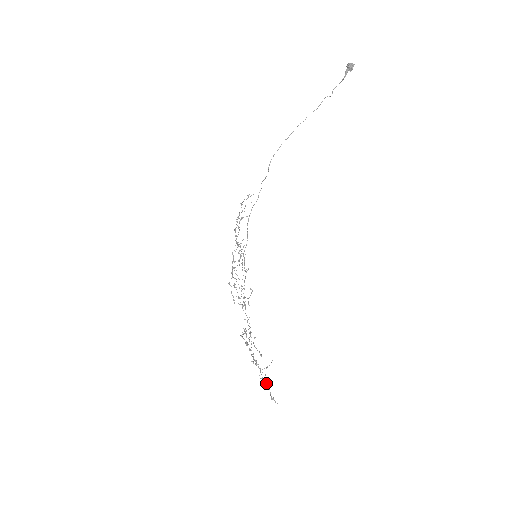
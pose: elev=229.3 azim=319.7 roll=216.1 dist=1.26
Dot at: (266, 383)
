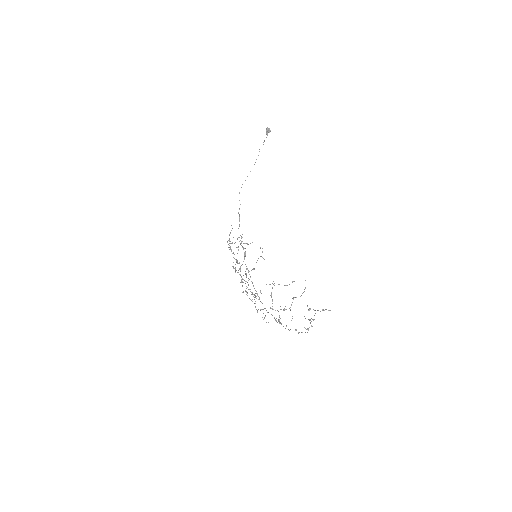
Dot at: occluded
